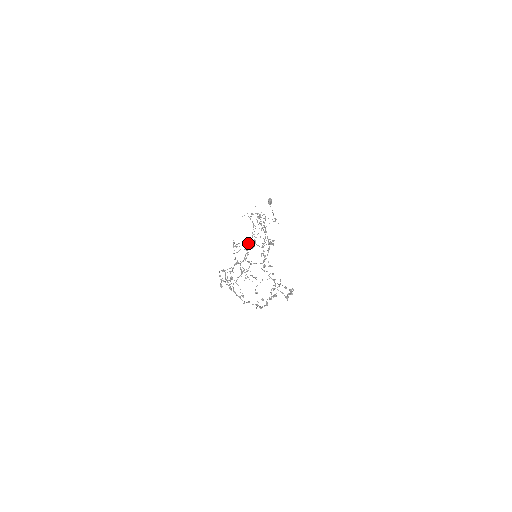
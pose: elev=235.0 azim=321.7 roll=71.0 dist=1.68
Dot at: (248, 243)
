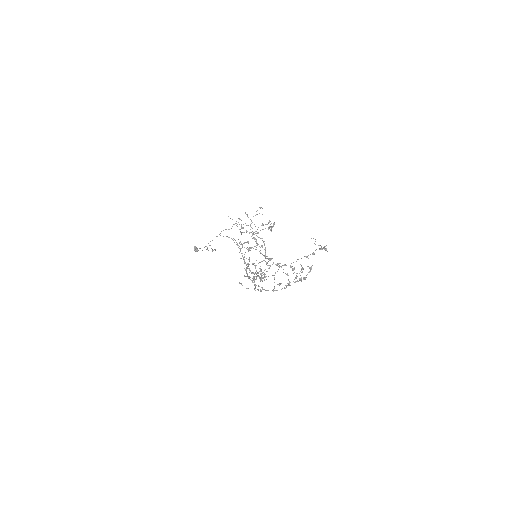
Dot at: (265, 224)
